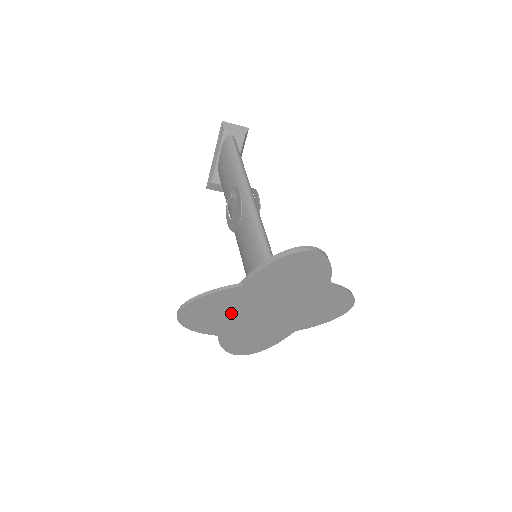
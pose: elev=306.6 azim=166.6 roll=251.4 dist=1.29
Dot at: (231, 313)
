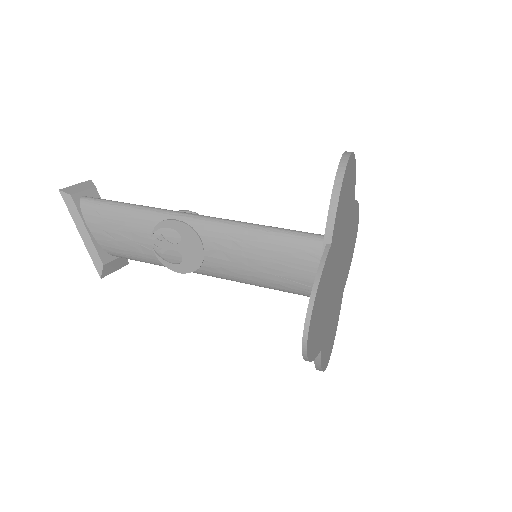
Dot at: (325, 301)
